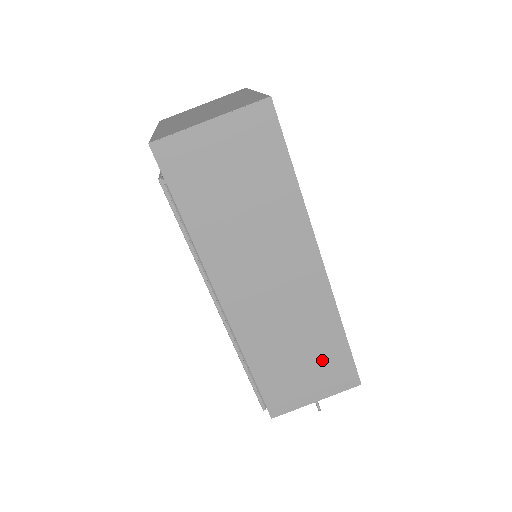
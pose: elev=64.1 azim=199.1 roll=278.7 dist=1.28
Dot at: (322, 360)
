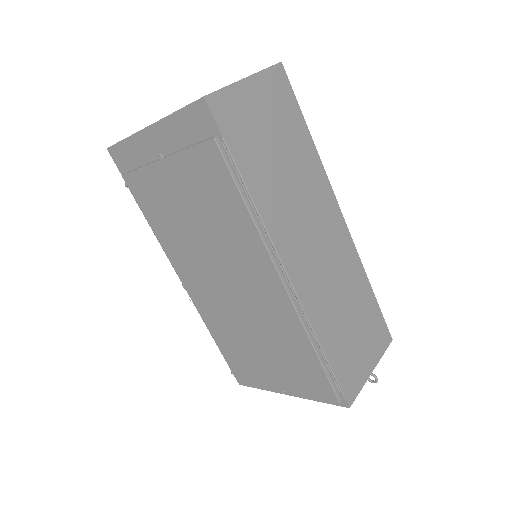
Dot at: (365, 321)
